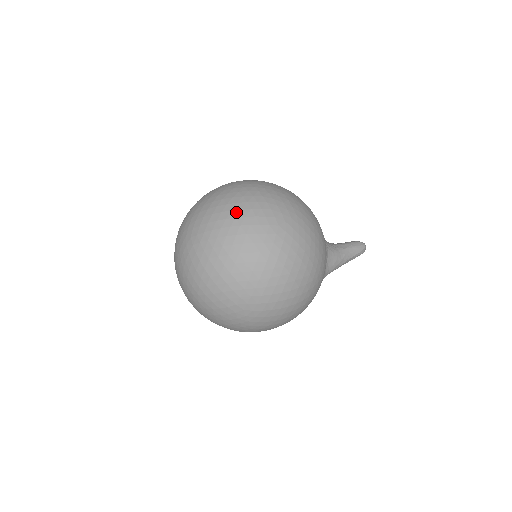
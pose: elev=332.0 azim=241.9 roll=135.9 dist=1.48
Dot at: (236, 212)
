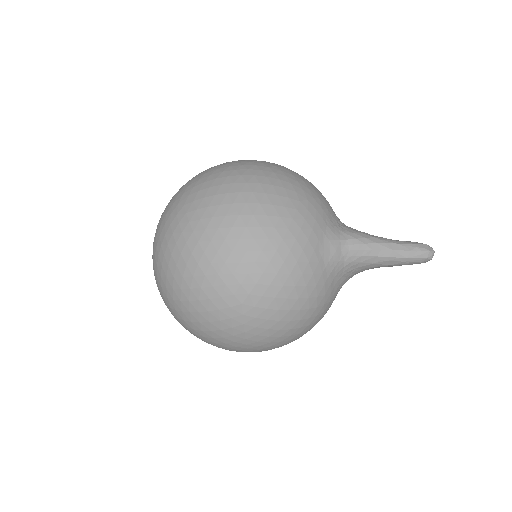
Dot at: occluded
